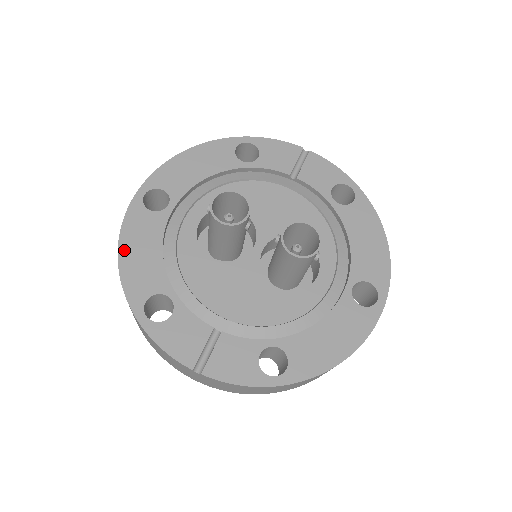
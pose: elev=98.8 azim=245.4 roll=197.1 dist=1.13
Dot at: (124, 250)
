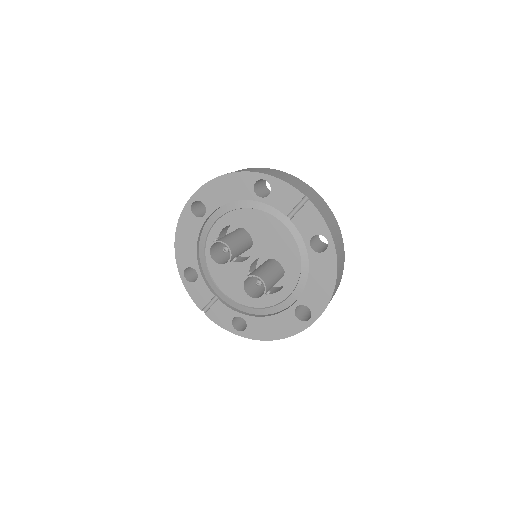
Dot at: (178, 236)
